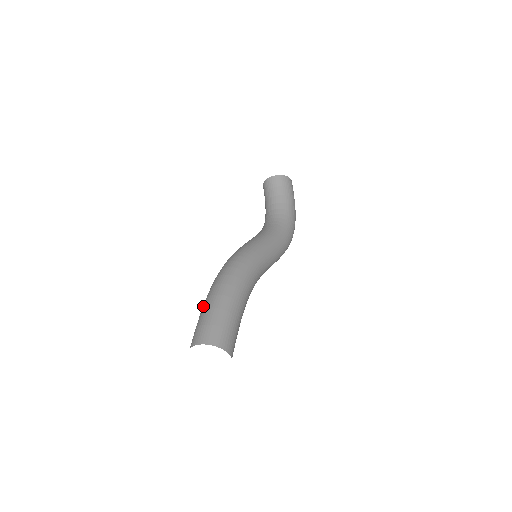
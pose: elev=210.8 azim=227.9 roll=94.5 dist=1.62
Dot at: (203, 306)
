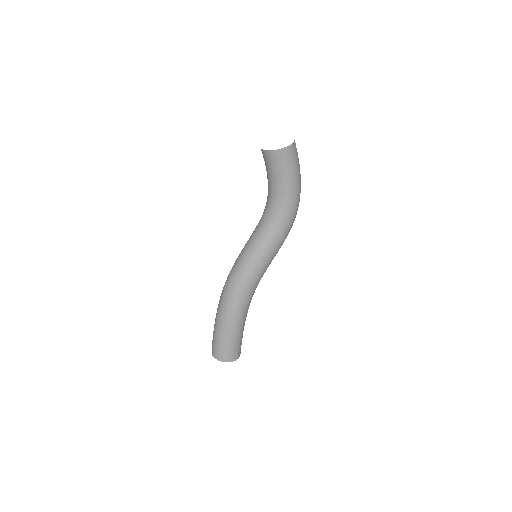
Dot at: (214, 324)
